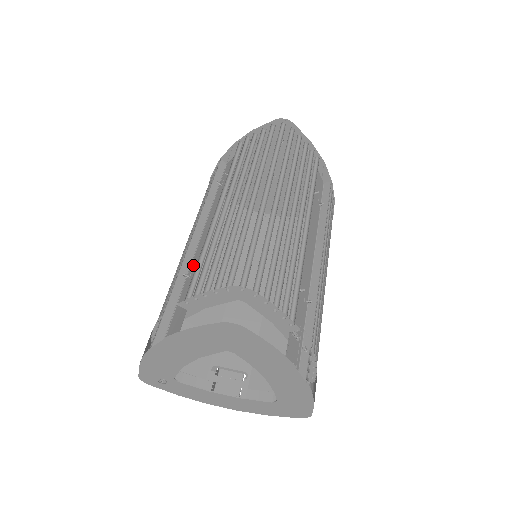
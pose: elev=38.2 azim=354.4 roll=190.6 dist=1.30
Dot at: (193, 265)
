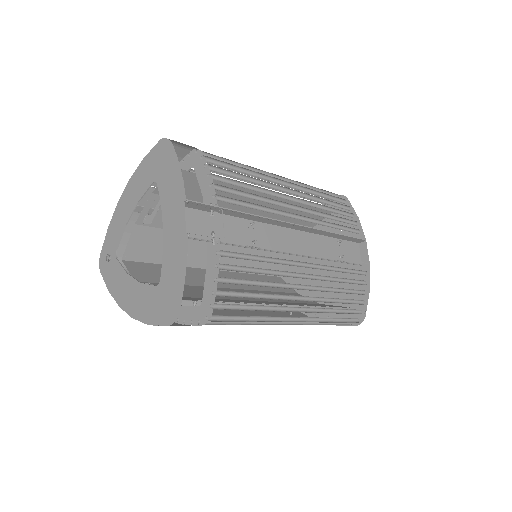
Dot at: occluded
